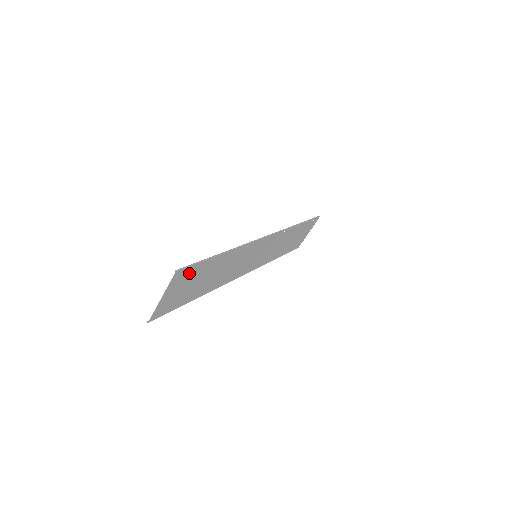
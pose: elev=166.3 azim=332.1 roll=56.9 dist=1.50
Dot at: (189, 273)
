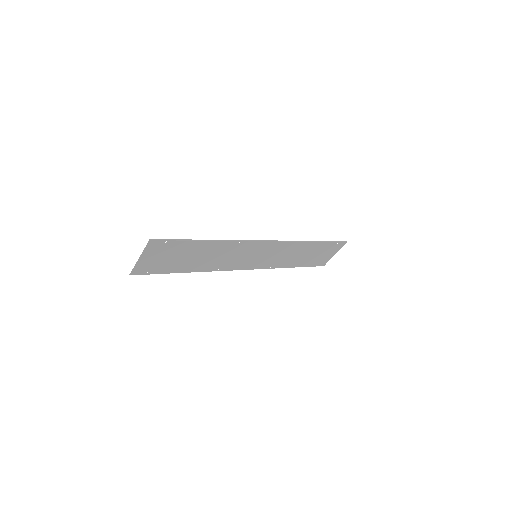
Dot at: (167, 246)
